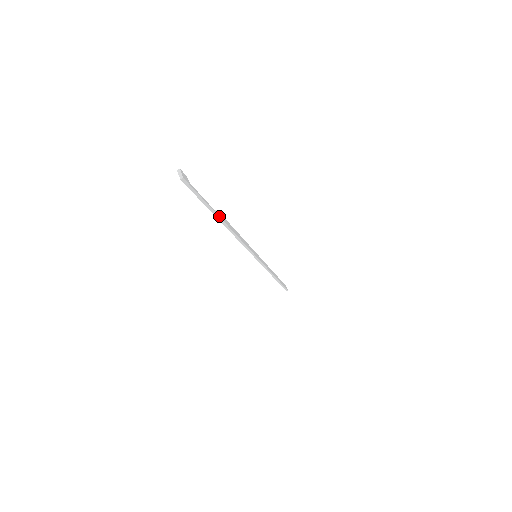
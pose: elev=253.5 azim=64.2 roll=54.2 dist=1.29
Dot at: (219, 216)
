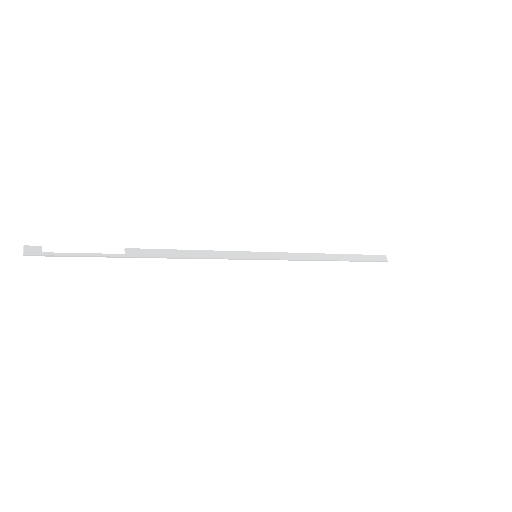
Dot at: (124, 256)
